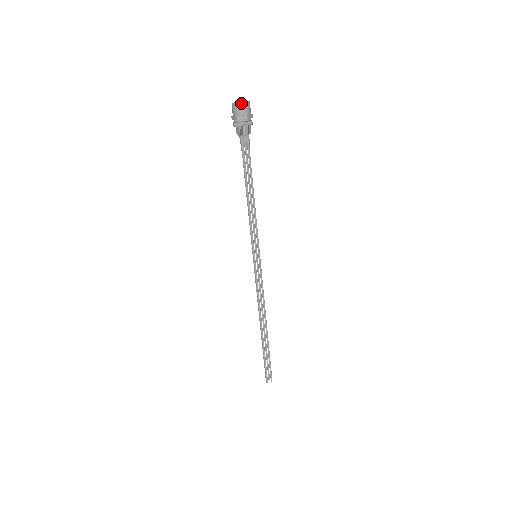
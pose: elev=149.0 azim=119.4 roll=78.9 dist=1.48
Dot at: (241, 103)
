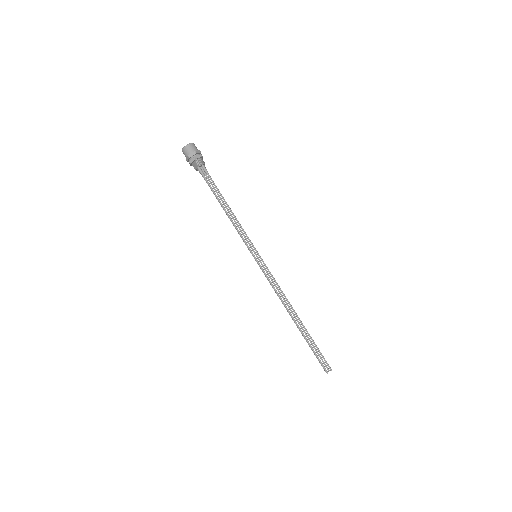
Dot at: (187, 145)
